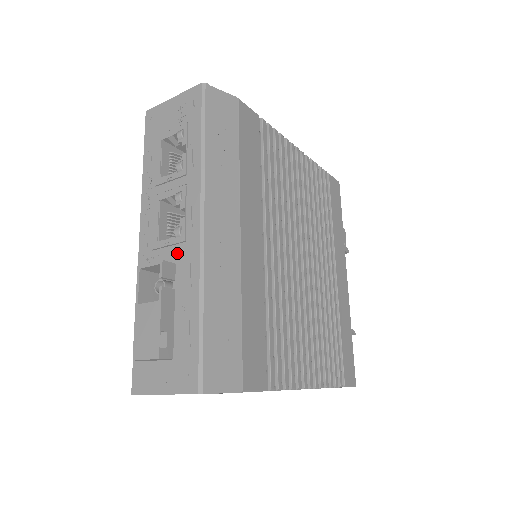
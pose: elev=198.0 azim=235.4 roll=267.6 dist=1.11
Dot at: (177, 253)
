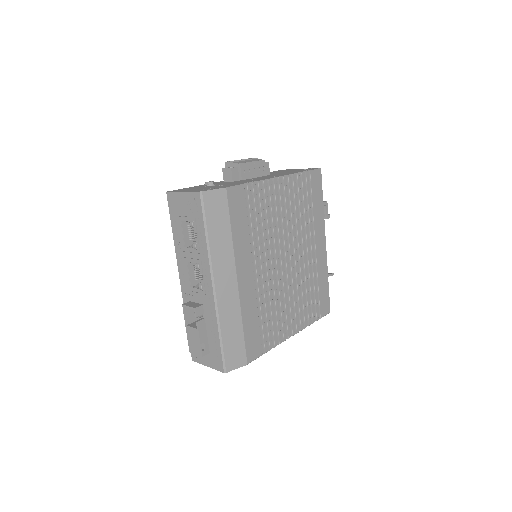
Dot at: (203, 299)
